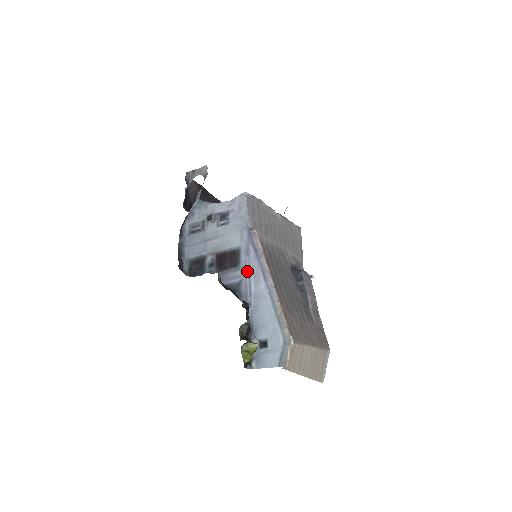
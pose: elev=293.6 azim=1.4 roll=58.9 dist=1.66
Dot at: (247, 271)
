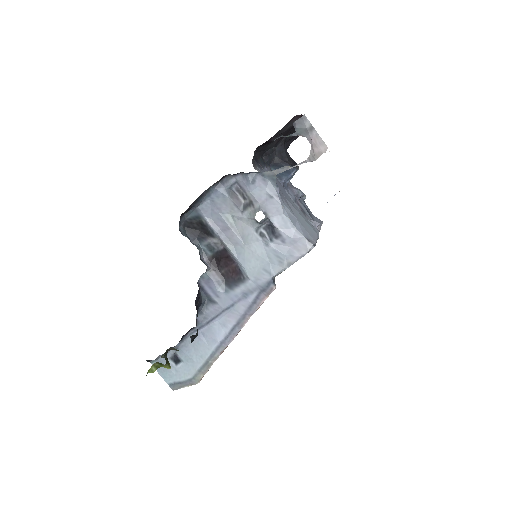
Dot at: (228, 305)
